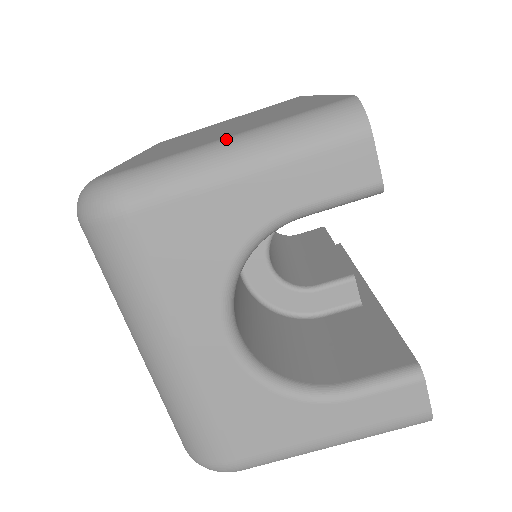
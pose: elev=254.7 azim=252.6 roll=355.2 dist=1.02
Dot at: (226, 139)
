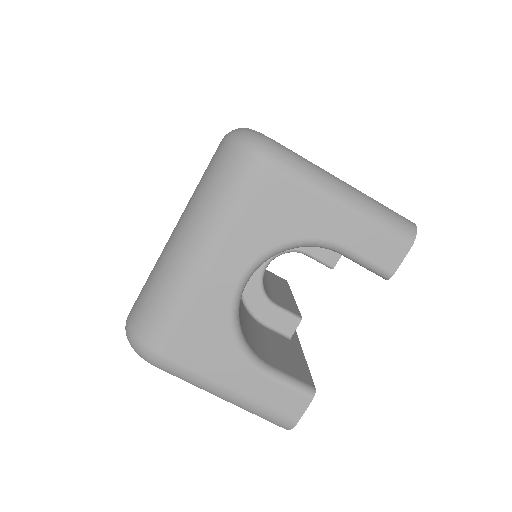
Dot at: (344, 182)
